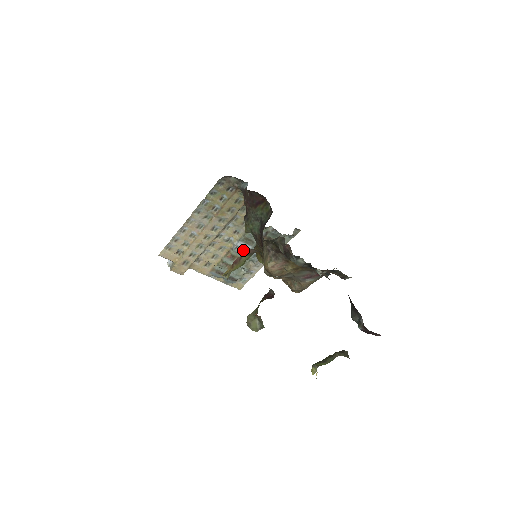
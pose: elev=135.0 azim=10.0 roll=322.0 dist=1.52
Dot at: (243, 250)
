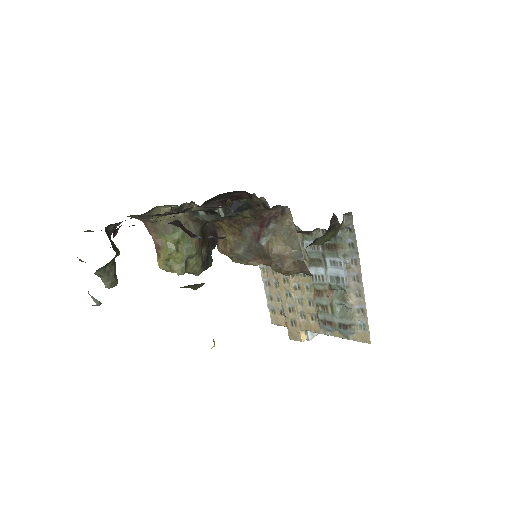
Dot at: (321, 277)
